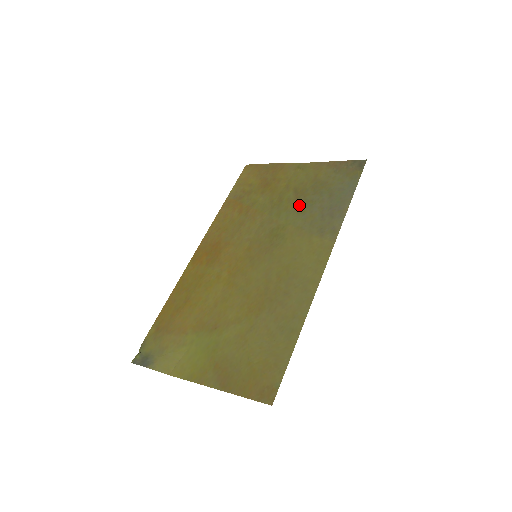
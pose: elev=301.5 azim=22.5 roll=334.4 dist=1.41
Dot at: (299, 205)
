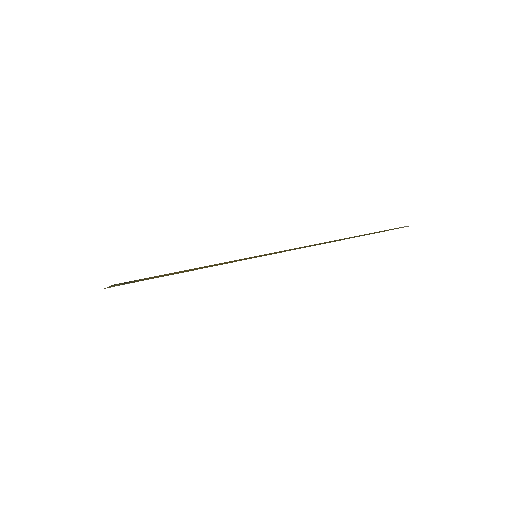
Dot at: occluded
